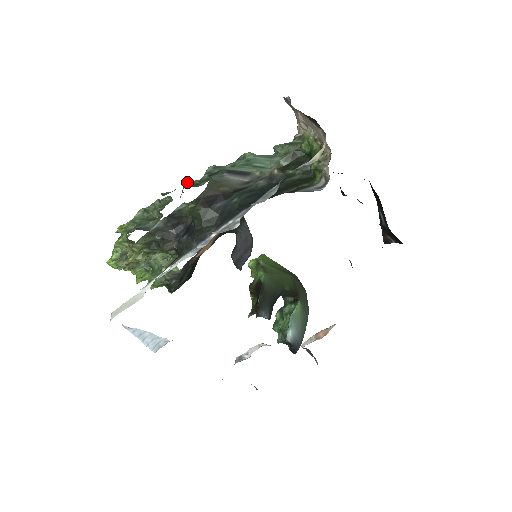
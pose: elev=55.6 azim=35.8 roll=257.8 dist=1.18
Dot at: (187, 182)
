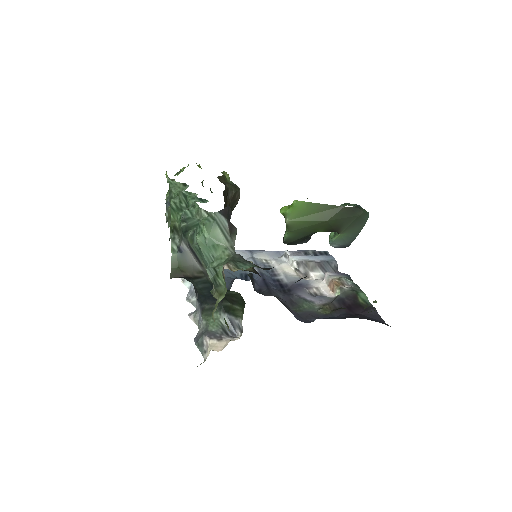
Dot at: (172, 219)
